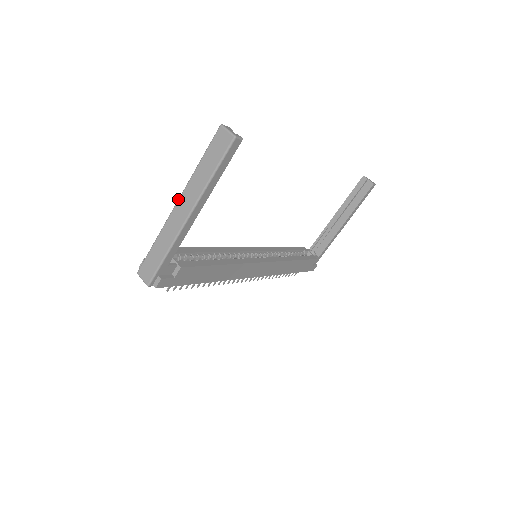
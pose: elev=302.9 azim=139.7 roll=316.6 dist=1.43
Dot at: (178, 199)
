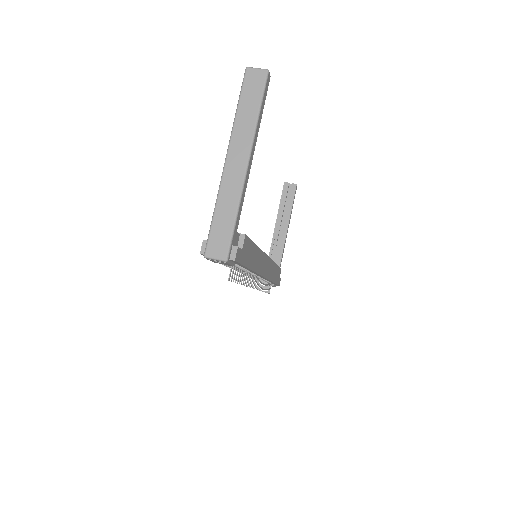
Dot at: (227, 153)
